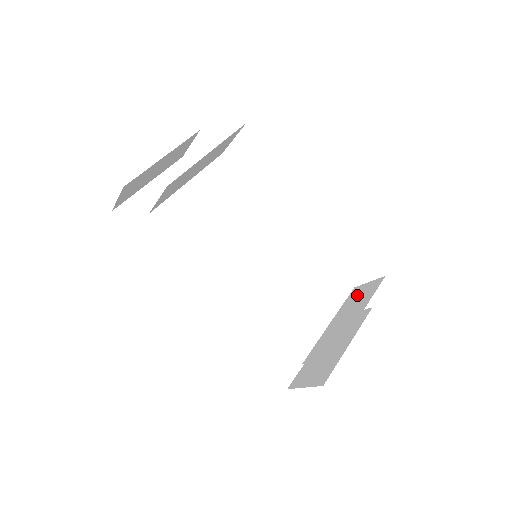
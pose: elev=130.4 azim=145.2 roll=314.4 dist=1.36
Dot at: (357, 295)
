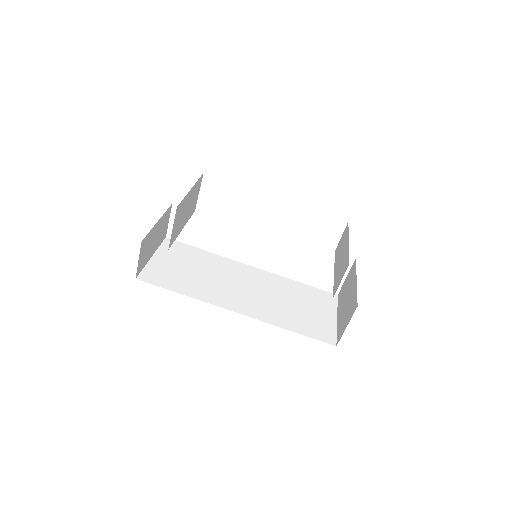
Dot at: (339, 247)
